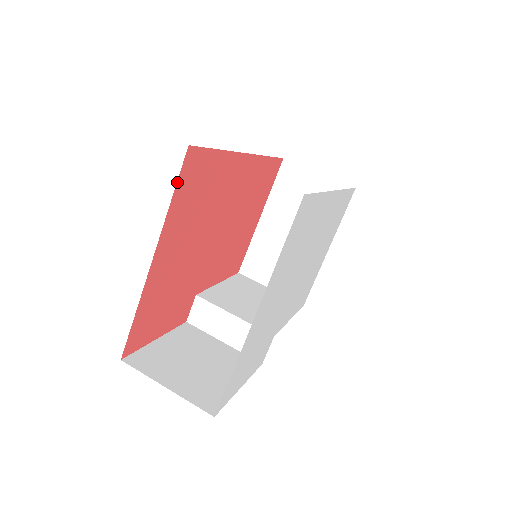
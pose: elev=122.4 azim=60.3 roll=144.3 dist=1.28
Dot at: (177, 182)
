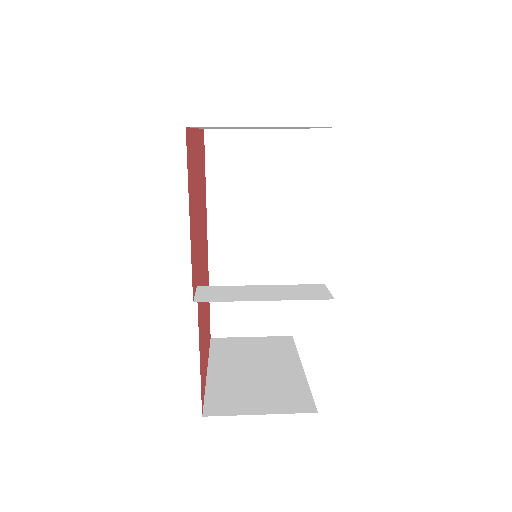
Dot at: (202, 130)
